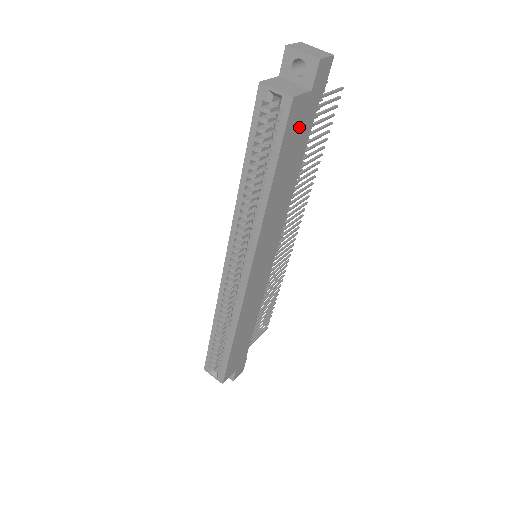
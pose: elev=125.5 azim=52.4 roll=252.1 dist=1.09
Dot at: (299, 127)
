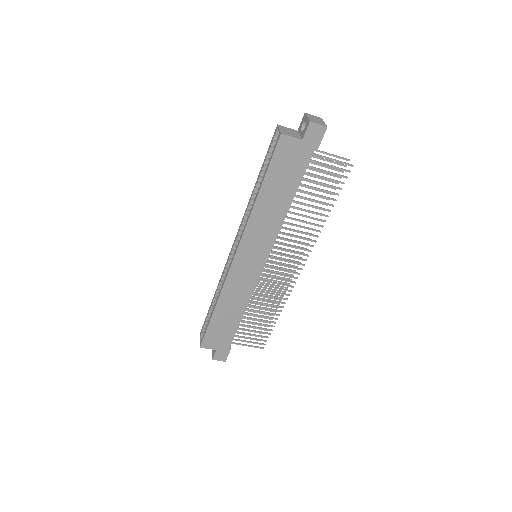
Dot at: (290, 161)
